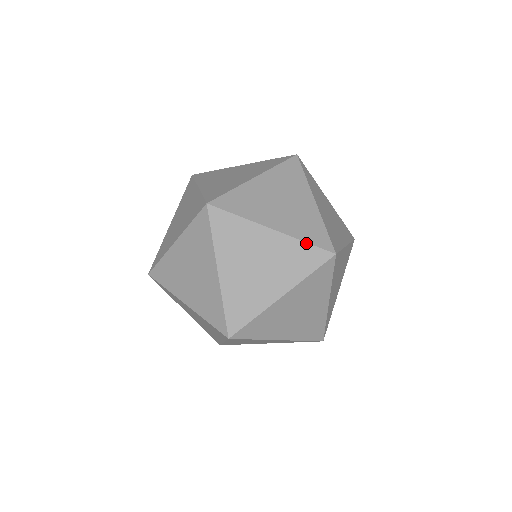
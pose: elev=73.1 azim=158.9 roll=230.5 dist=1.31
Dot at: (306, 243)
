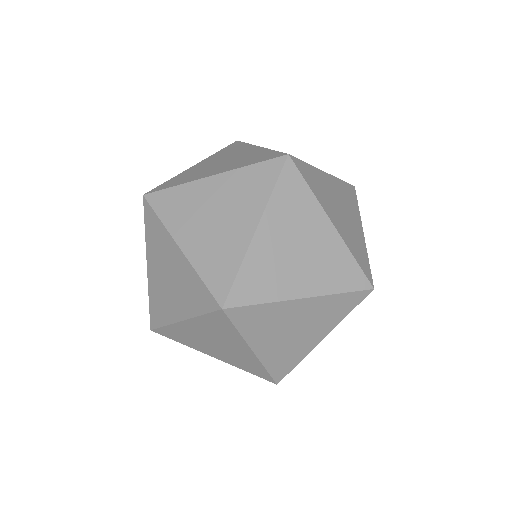
Dot at: (342, 294)
